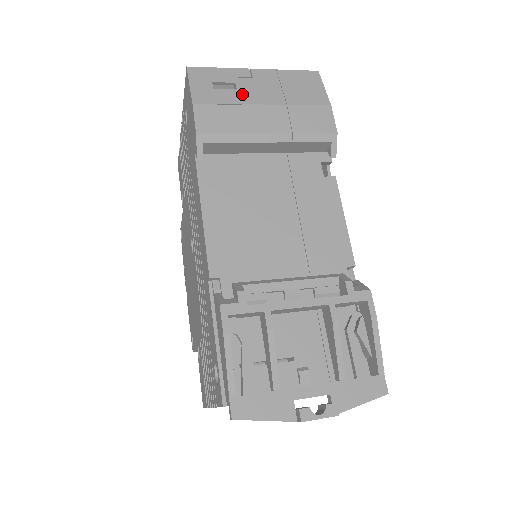
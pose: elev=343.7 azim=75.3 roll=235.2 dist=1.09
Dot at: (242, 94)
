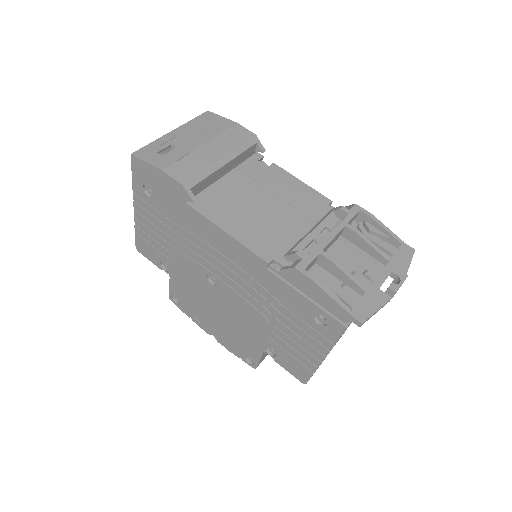
Dot at: (183, 148)
